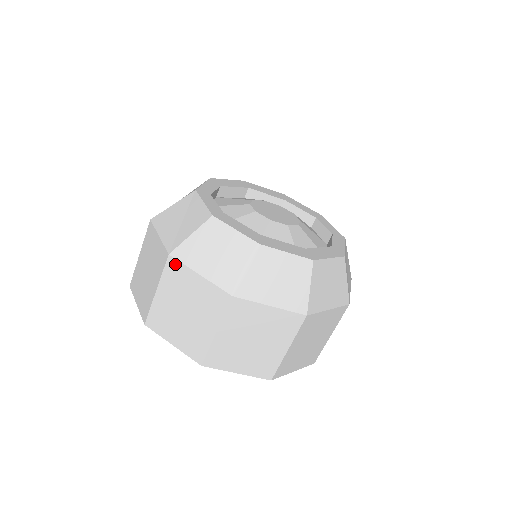
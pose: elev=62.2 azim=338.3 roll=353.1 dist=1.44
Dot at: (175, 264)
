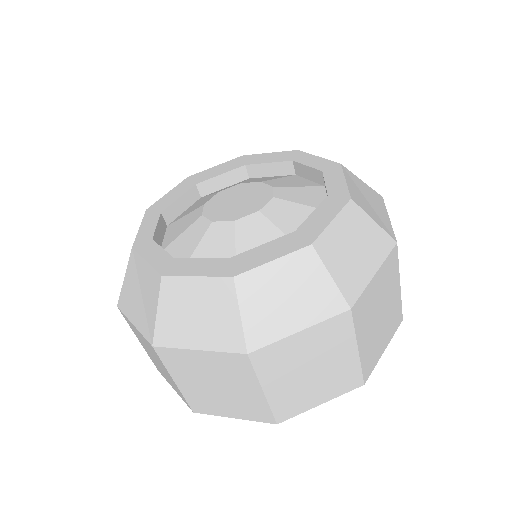
Dot at: (166, 352)
